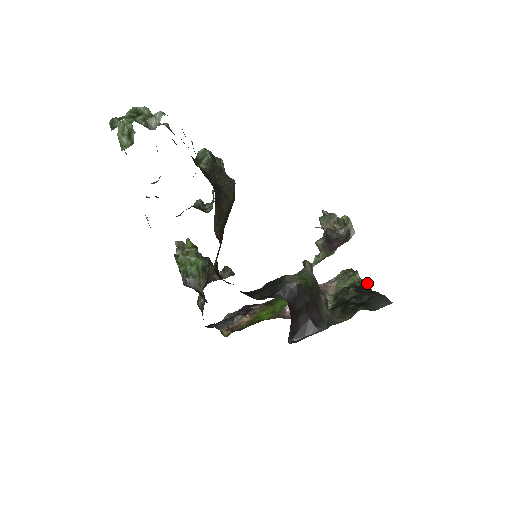
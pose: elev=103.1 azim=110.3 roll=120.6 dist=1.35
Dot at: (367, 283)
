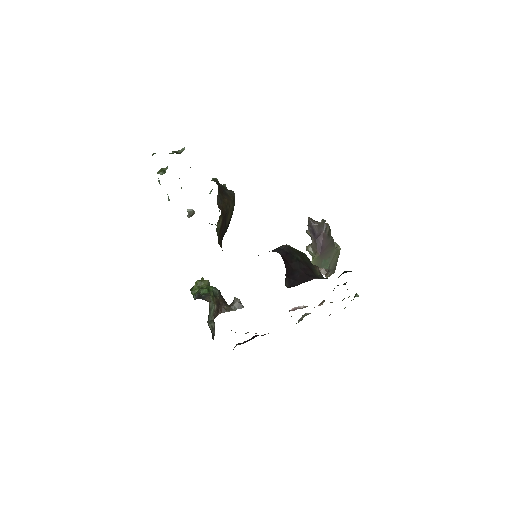
Dot at: occluded
